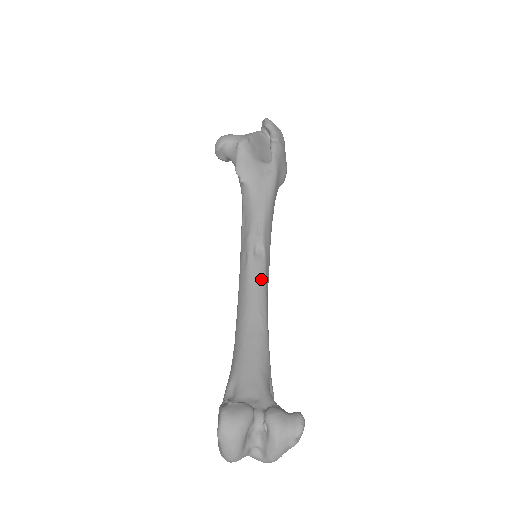
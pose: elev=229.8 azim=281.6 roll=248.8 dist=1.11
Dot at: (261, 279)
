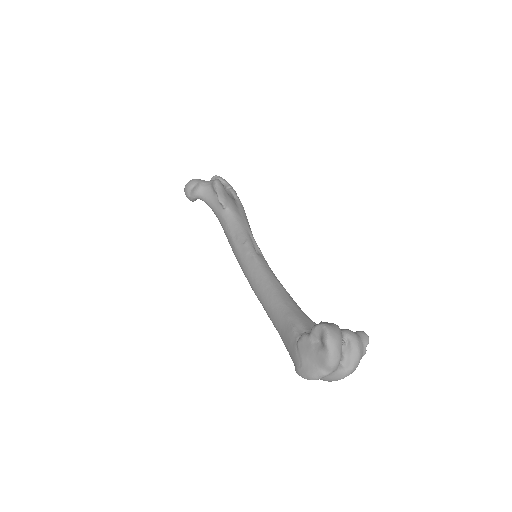
Dot at: (270, 268)
